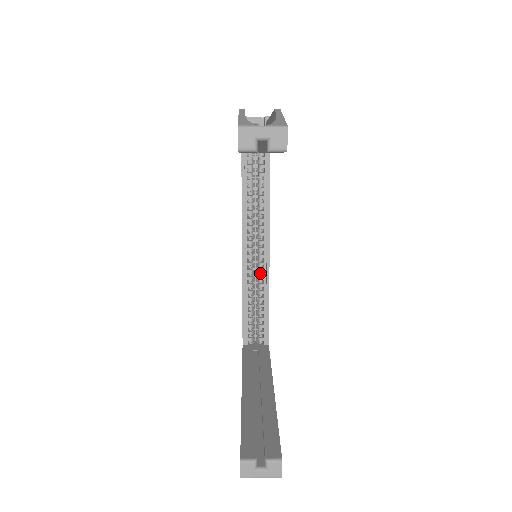
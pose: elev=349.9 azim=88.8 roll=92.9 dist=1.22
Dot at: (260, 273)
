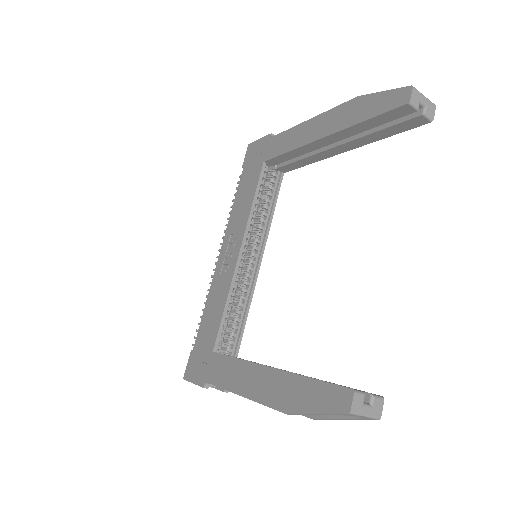
Dot at: (247, 278)
